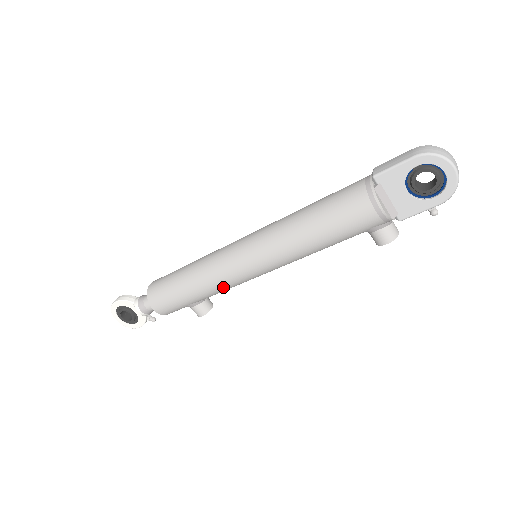
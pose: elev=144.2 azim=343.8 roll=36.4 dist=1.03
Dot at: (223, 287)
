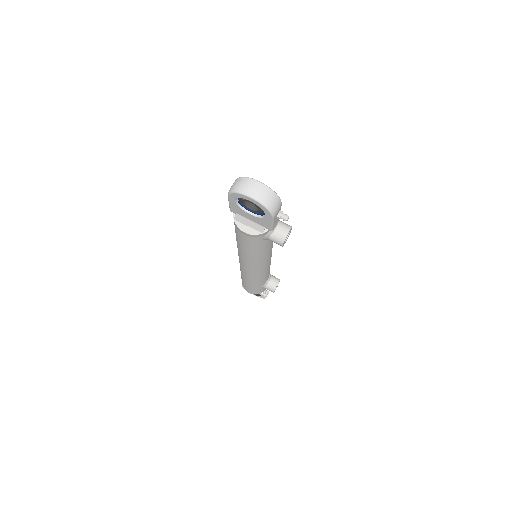
Dot at: (255, 279)
